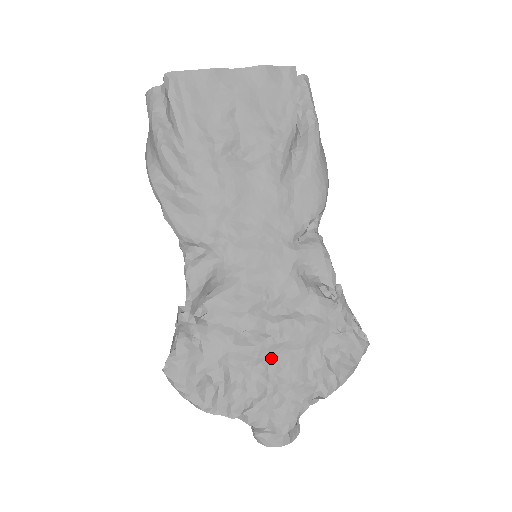
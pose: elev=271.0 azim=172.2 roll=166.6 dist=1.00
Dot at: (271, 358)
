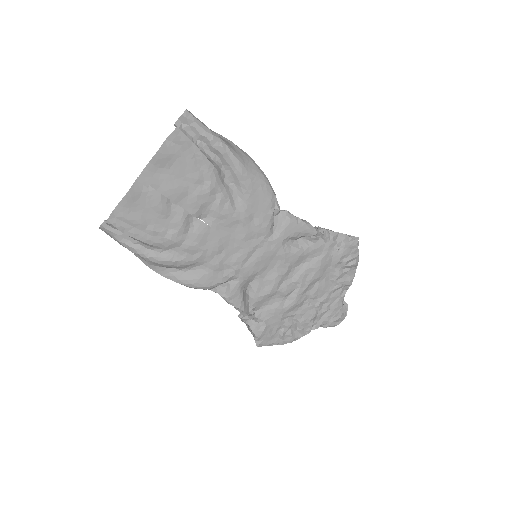
Dot at: (307, 296)
